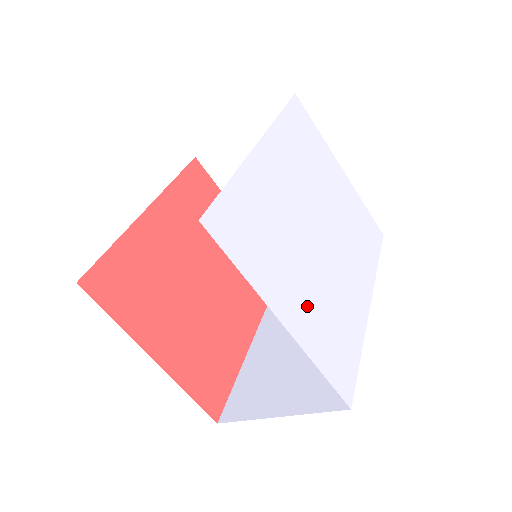
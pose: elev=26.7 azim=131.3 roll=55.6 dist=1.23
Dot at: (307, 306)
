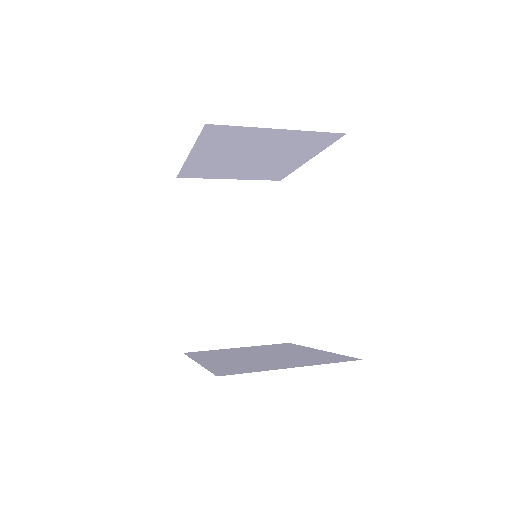
Dot at: occluded
